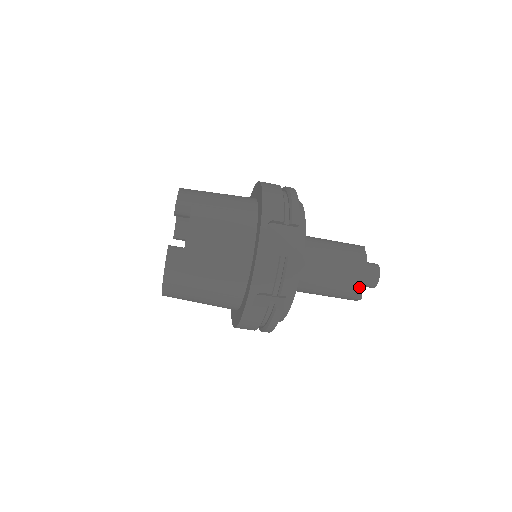
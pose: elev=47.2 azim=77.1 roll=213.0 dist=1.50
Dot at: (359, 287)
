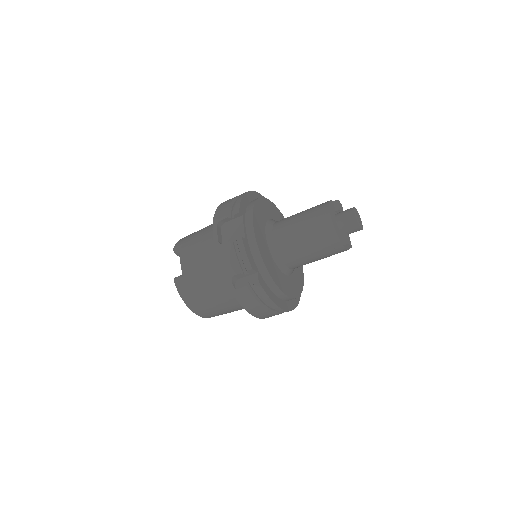
Dot at: (333, 234)
